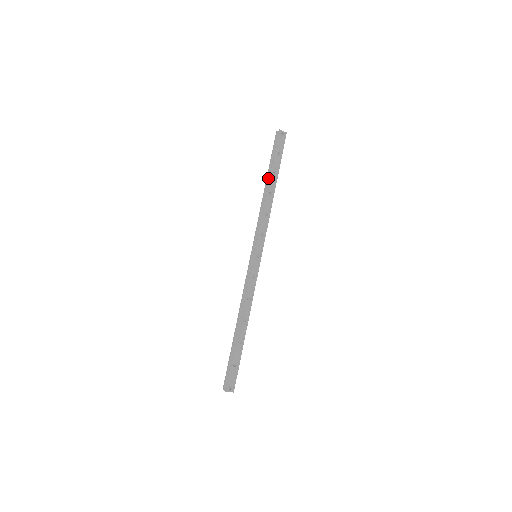
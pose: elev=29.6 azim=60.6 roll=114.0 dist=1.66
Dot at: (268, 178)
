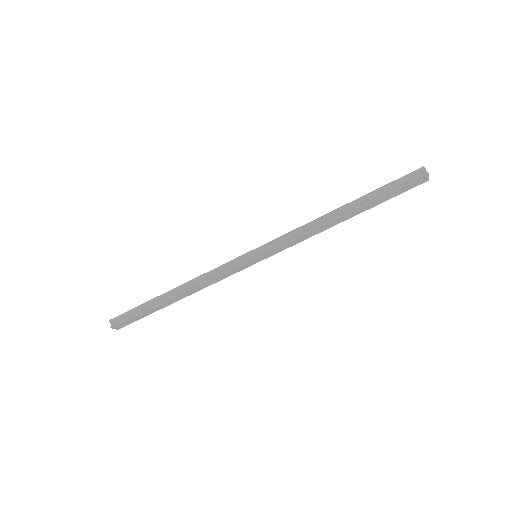
Dot at: (355, 204)
